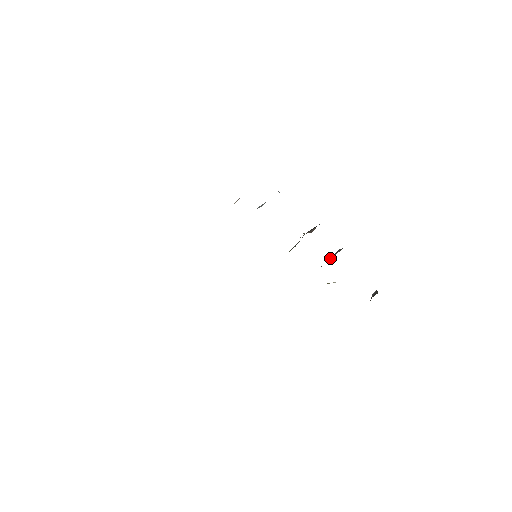
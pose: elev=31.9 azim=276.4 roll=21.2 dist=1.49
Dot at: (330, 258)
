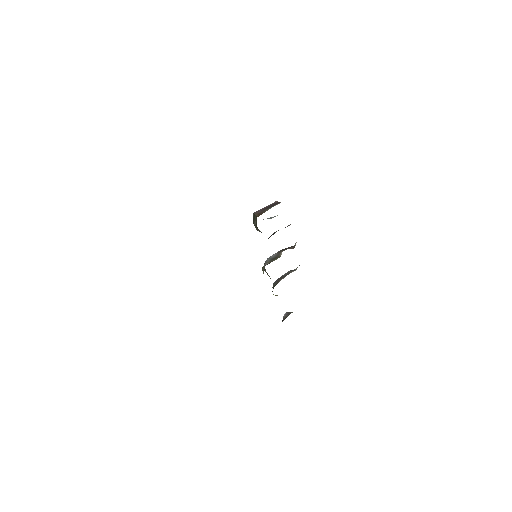
Dot at: (281, 276)
